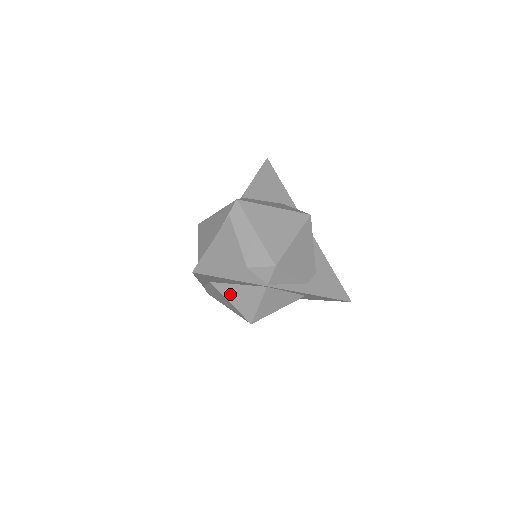
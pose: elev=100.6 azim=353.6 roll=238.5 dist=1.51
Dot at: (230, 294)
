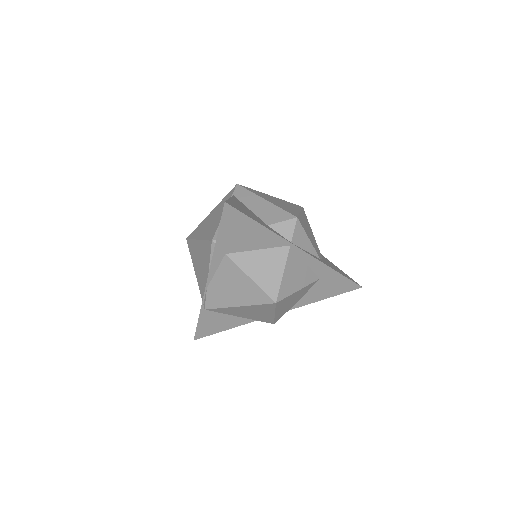
Dot at: (249, 265)
